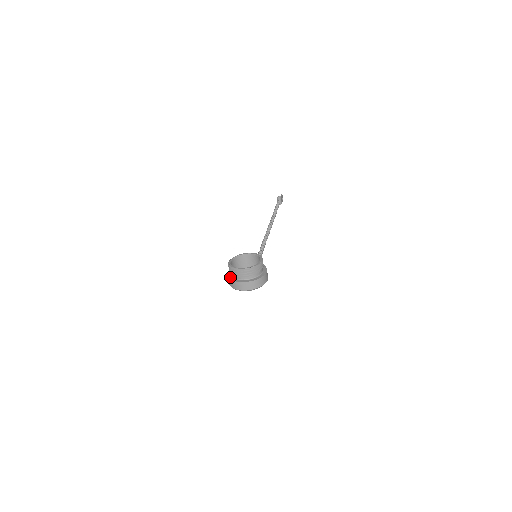
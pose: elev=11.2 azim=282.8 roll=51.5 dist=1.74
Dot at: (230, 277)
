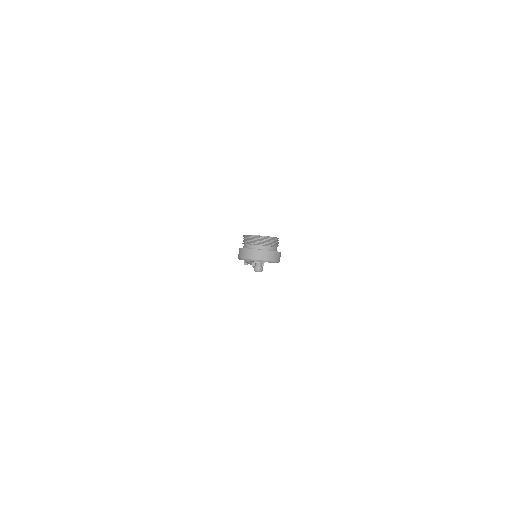
Dot at: (244, 248)
